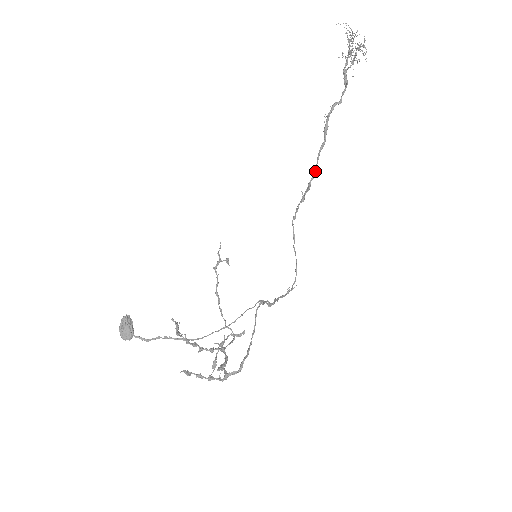
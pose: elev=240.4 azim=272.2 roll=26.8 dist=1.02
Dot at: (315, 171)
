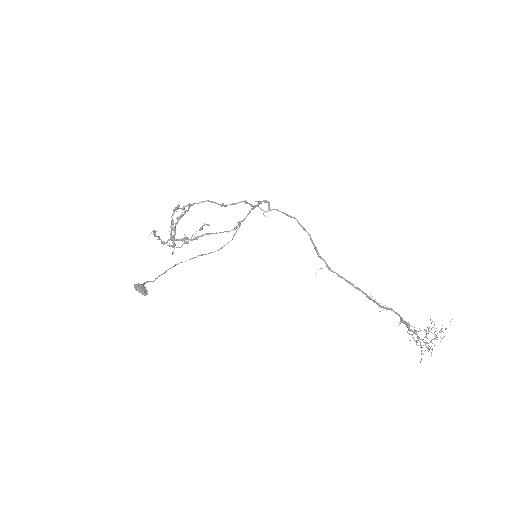
Dot at: occluded
